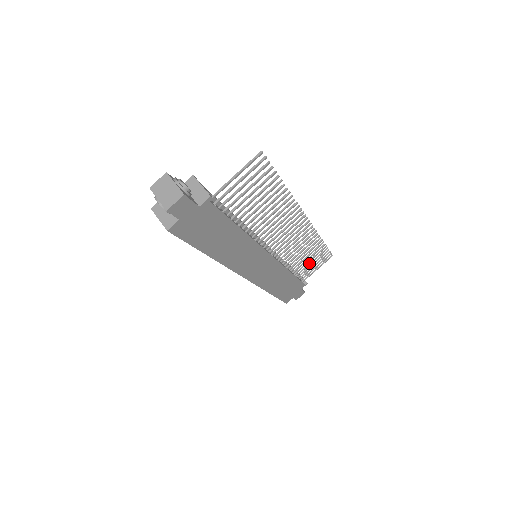
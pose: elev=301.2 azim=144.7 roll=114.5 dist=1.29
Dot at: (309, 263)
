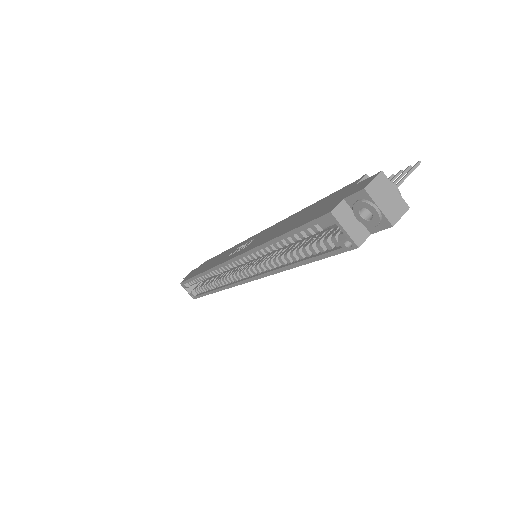
Dot at: occluded
